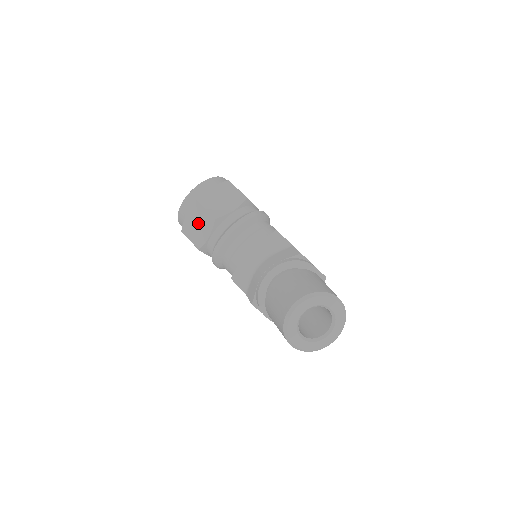
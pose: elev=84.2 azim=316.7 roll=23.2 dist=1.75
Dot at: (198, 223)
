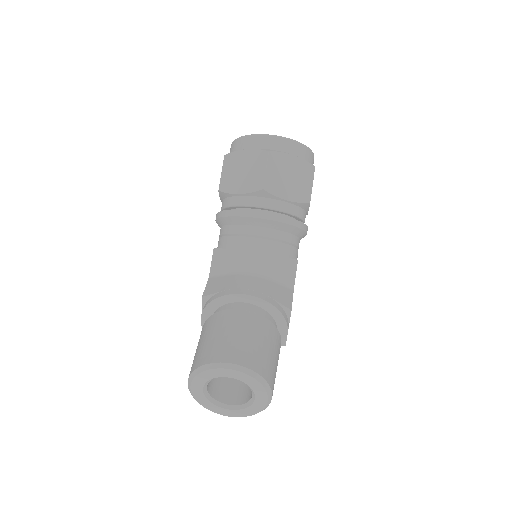
Dot at: (246, 170)
